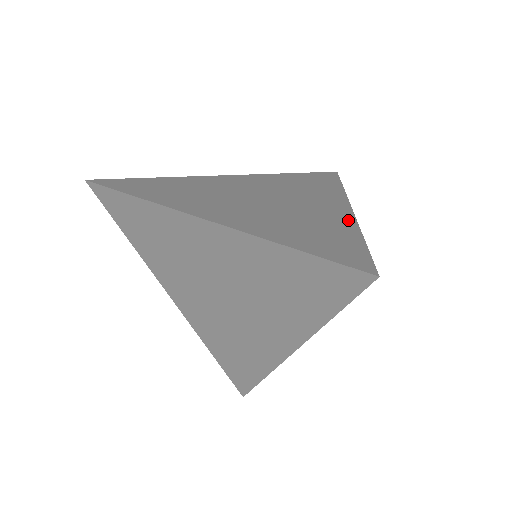
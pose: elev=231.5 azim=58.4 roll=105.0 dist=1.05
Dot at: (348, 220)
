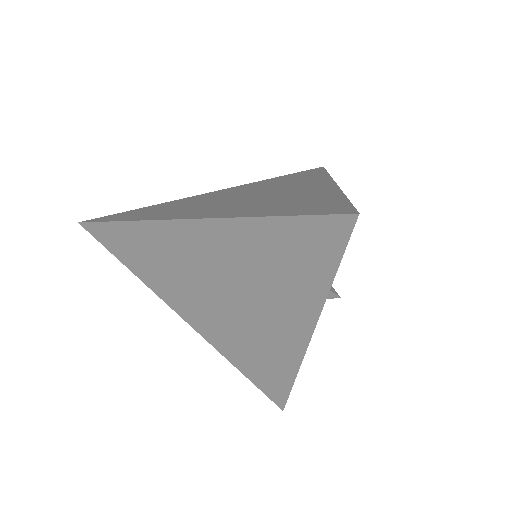
Dot at: (331, 189)
